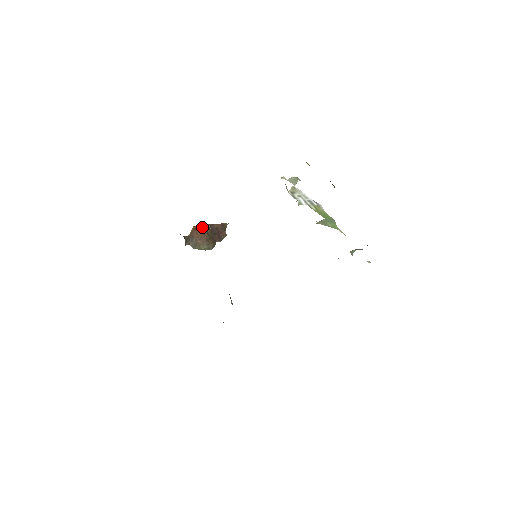
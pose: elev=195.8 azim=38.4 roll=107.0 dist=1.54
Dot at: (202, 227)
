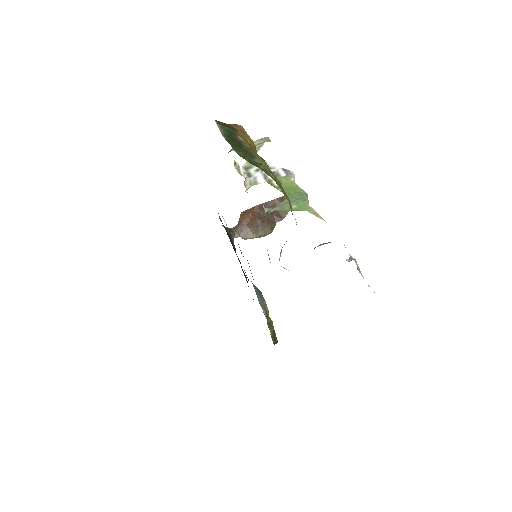
Dot at: (251, 210)
